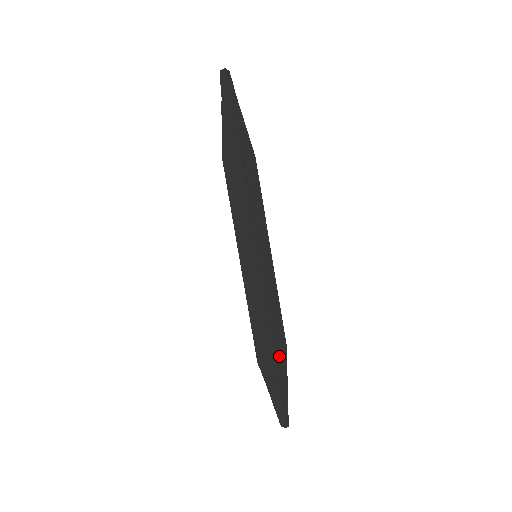
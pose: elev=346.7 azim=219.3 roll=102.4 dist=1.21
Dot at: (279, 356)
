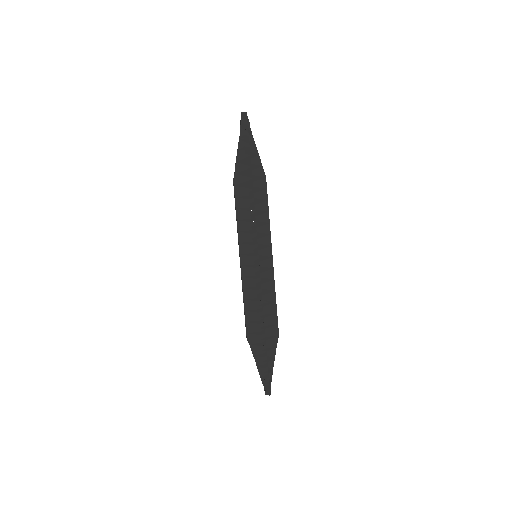
Dot at: (267, 338)
